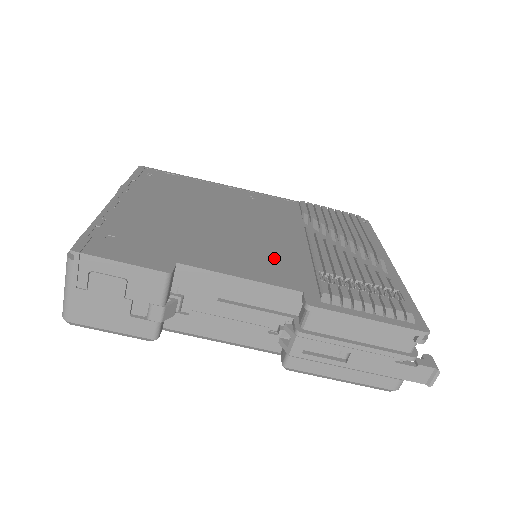
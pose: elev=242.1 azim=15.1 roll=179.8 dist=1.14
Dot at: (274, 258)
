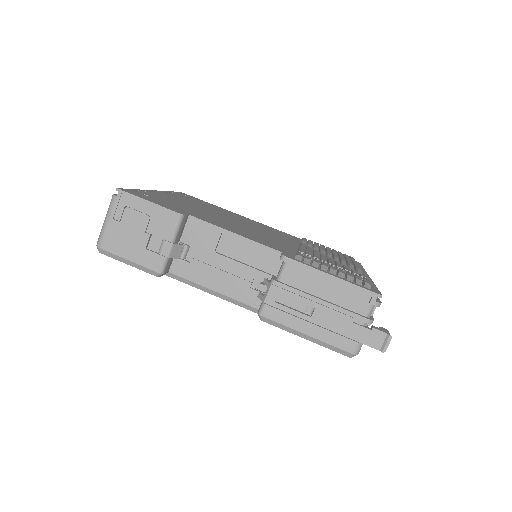
Dot at: (266, 239)
